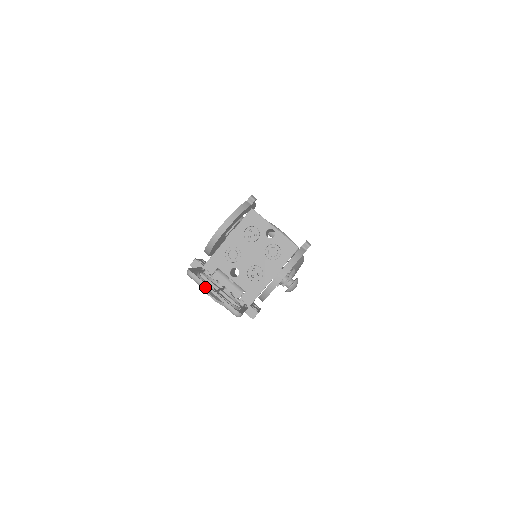
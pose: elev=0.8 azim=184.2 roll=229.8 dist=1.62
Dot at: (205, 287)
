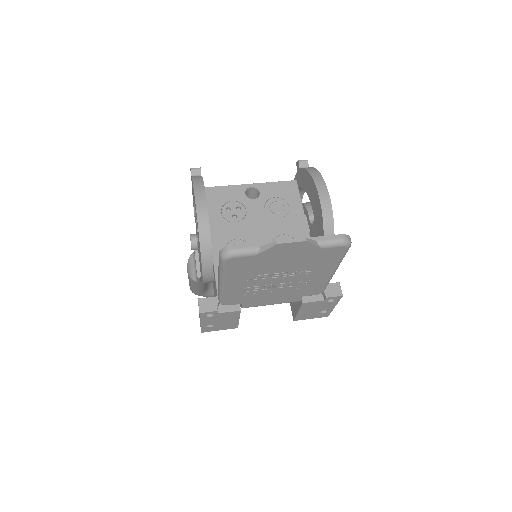
Dot at: (270, 245)
